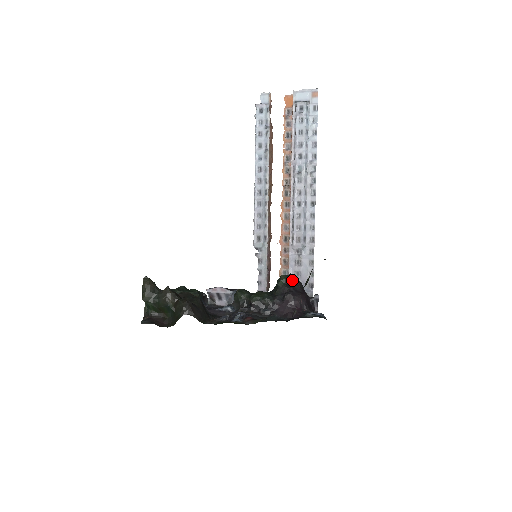
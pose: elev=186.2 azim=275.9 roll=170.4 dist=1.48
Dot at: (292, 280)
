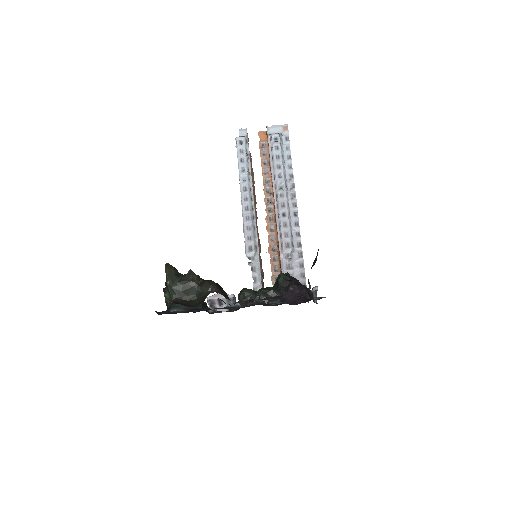
Dot at: (290, 277)
